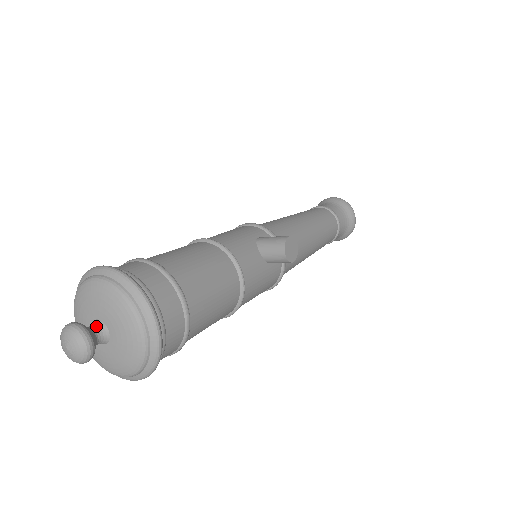
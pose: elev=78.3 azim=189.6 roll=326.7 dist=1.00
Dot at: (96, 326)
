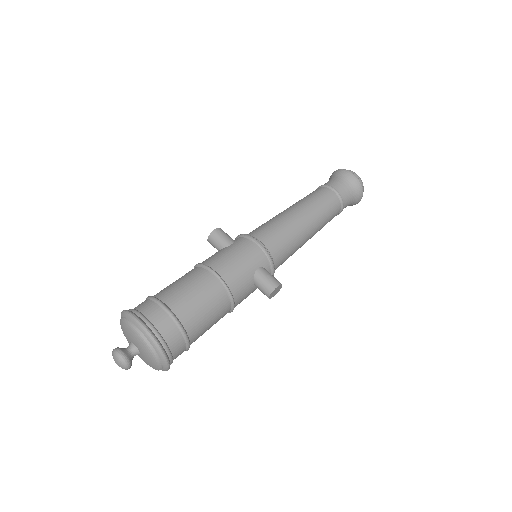
Dot at: (133, 351)
